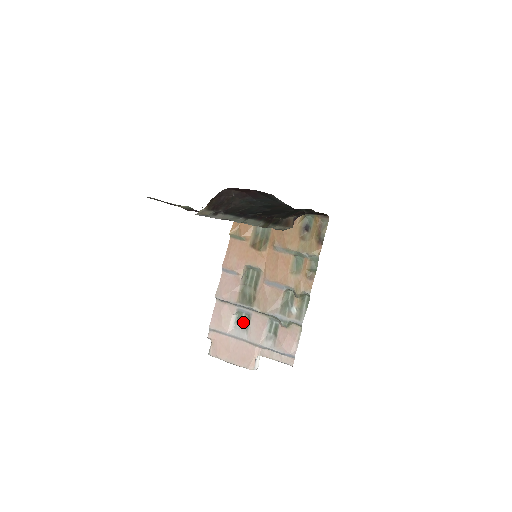
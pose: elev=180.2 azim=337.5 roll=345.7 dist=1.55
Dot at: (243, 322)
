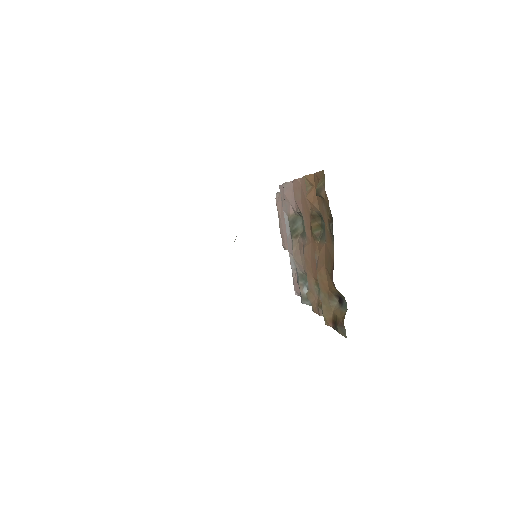
Dot at: occluded
